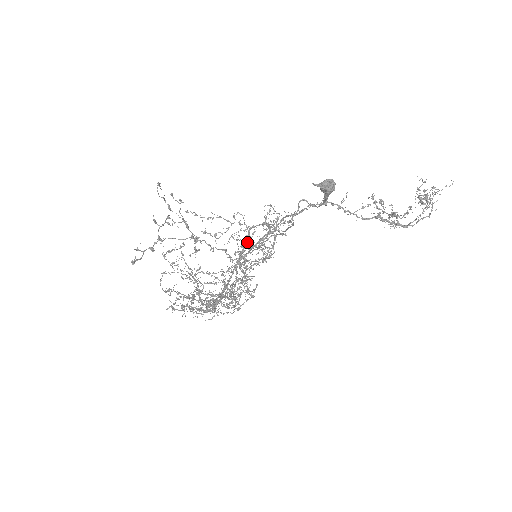
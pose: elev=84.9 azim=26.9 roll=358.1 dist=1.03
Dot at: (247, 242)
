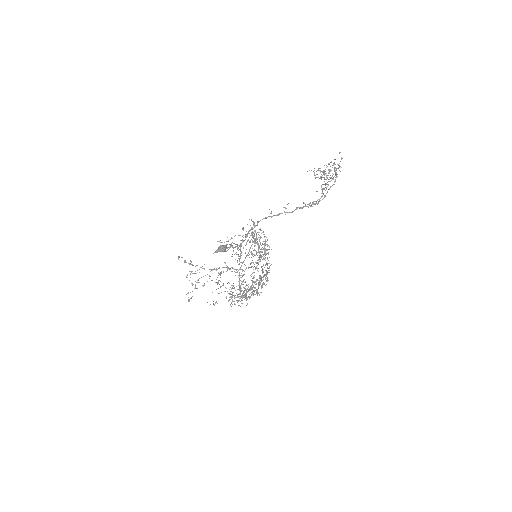
Dot at: (257, 242)
